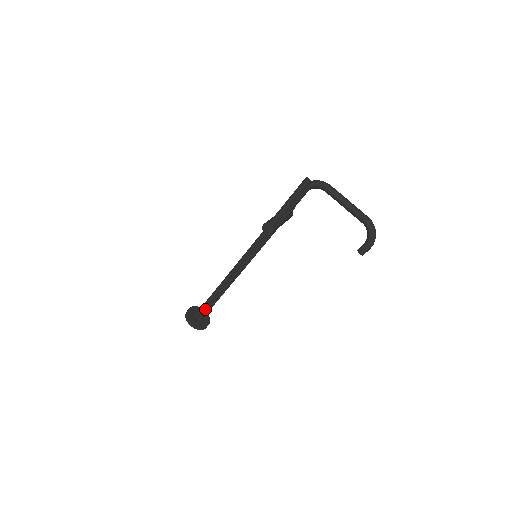
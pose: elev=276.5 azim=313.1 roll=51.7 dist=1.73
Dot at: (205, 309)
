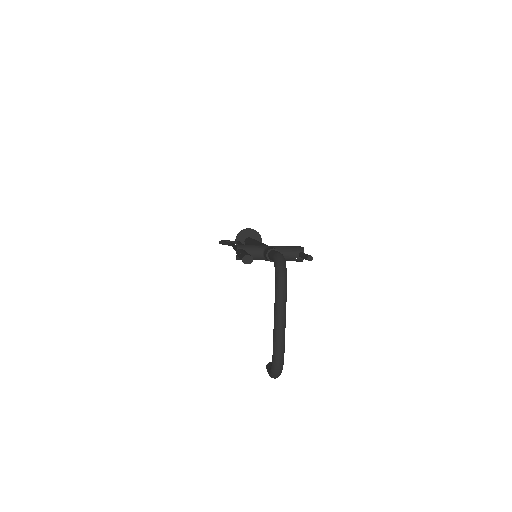
Dot at: occluded
